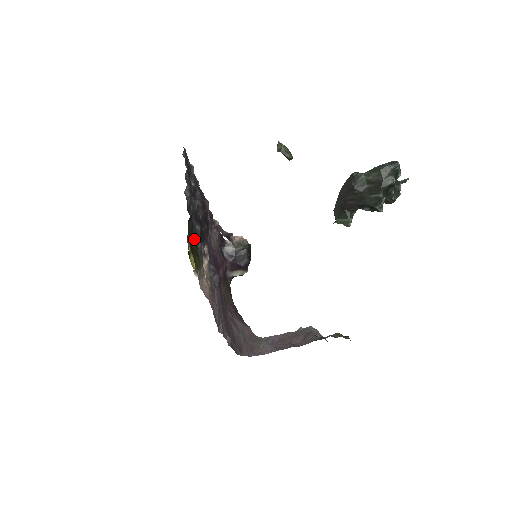
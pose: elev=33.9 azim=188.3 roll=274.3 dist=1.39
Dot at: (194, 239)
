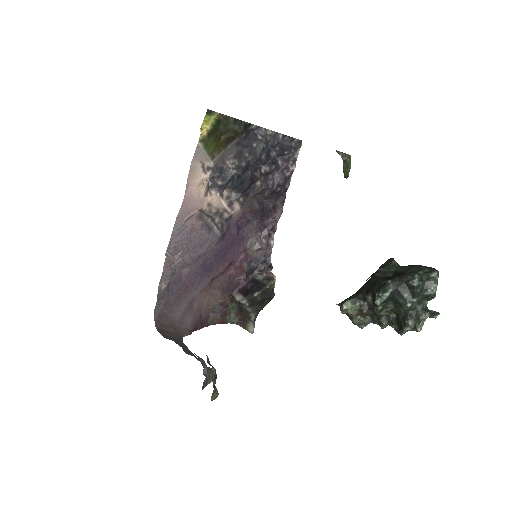
Dot at: (229, 143)
